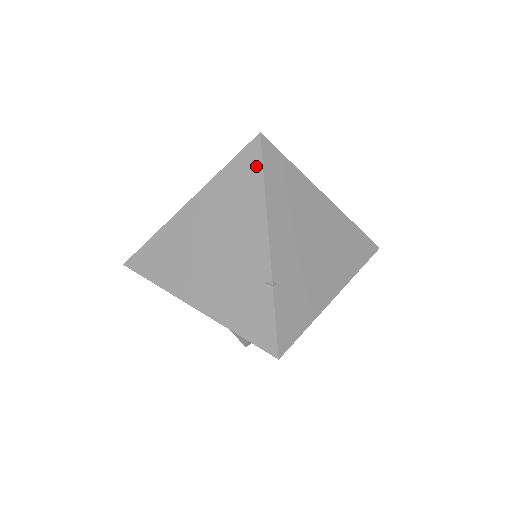
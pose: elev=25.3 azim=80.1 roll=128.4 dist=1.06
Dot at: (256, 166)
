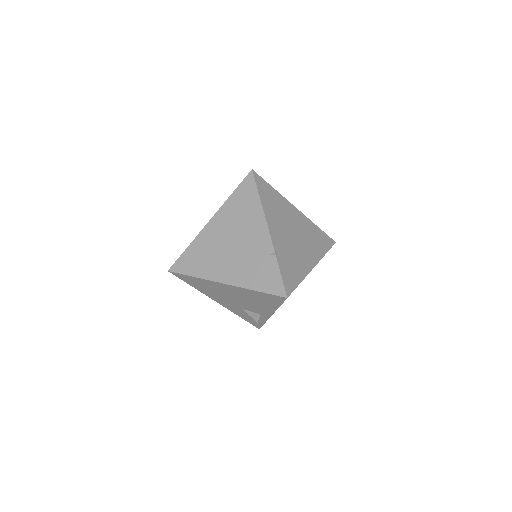
Dot at: (253, 188)
